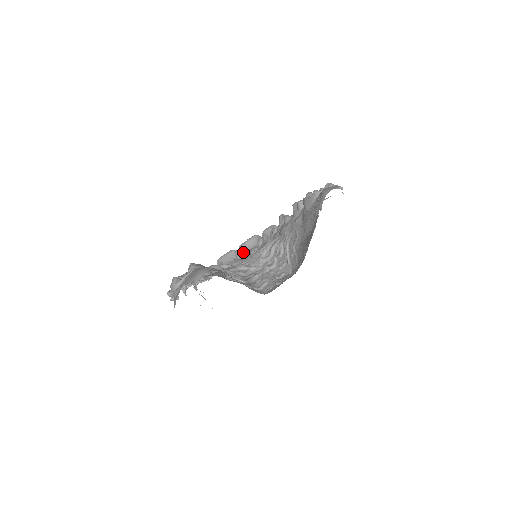
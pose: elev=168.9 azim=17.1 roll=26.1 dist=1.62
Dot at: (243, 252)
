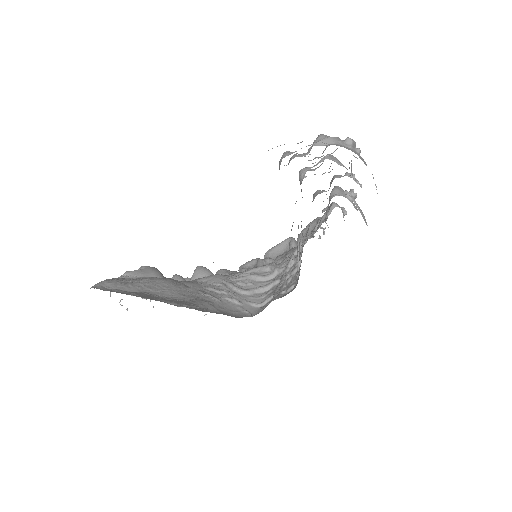
Dot at: (297, 242)
